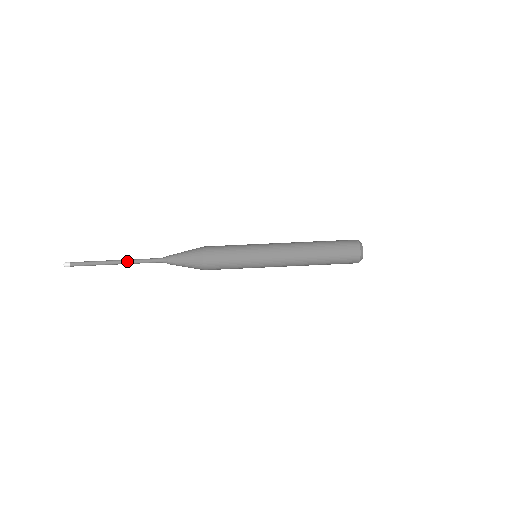
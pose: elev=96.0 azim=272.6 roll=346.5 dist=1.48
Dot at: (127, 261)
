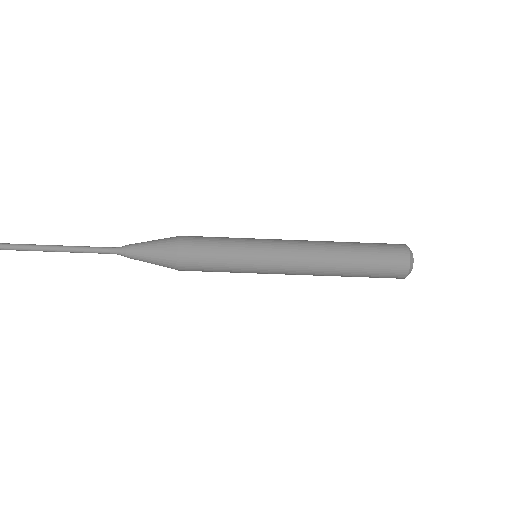
Dot at: (65, 251)
